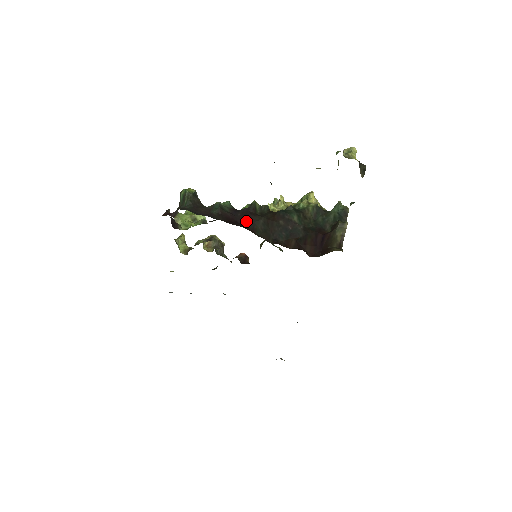
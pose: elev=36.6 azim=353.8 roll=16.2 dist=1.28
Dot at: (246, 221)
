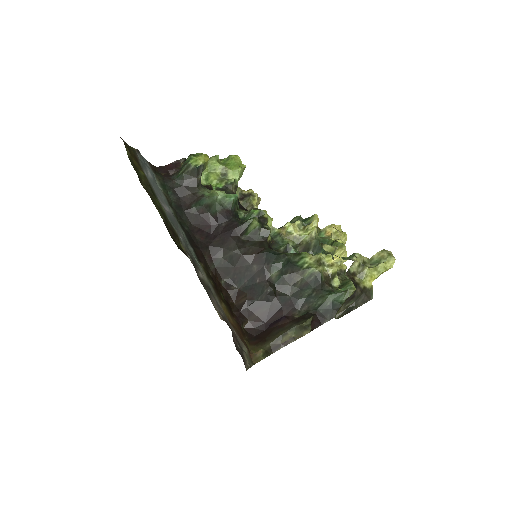
Dot at: (218, 240)
